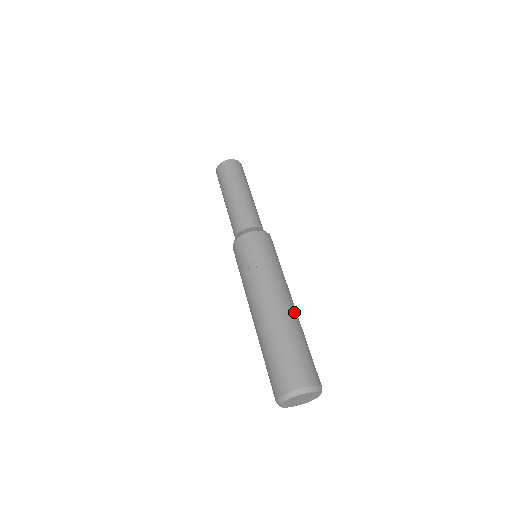
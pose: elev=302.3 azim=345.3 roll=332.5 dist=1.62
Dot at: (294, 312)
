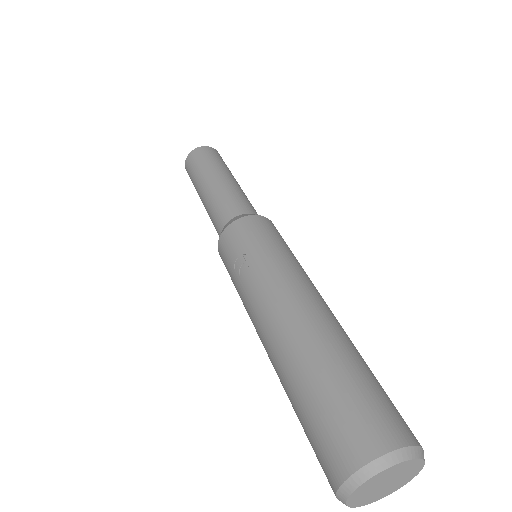
Dot at: (327, 318)
